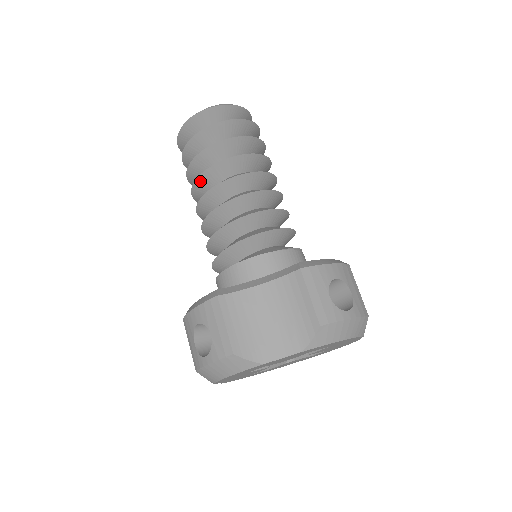
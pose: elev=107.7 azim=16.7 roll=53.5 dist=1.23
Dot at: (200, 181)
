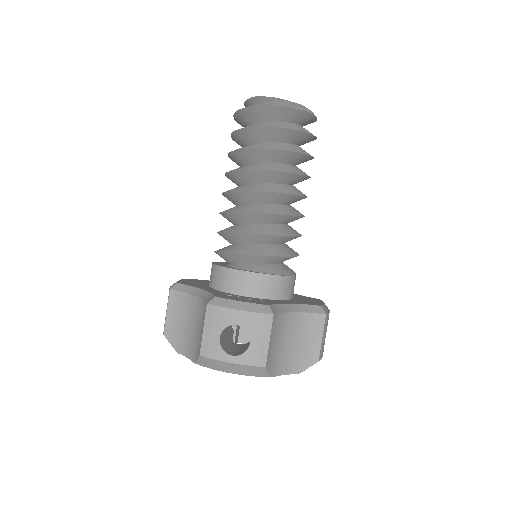
Dot at: (265, 173)
